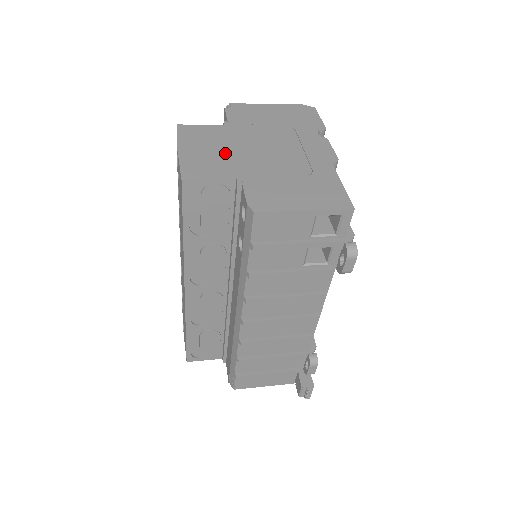
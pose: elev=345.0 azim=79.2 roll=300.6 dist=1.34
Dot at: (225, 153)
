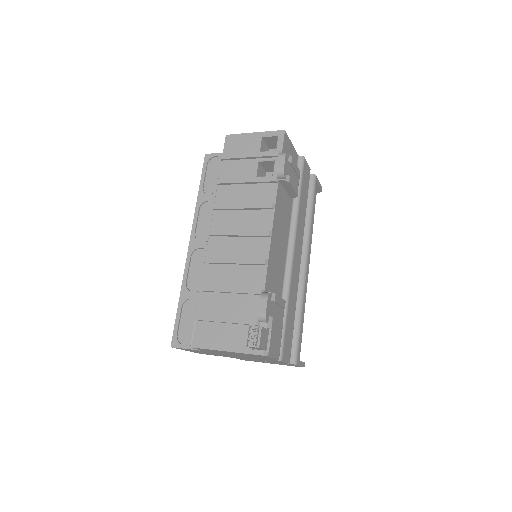
Dot at: occluded
